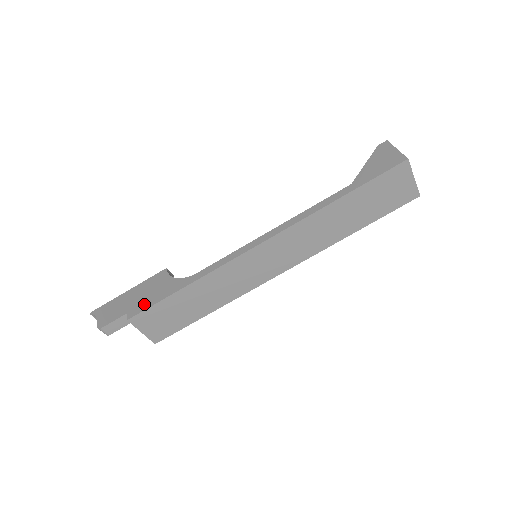
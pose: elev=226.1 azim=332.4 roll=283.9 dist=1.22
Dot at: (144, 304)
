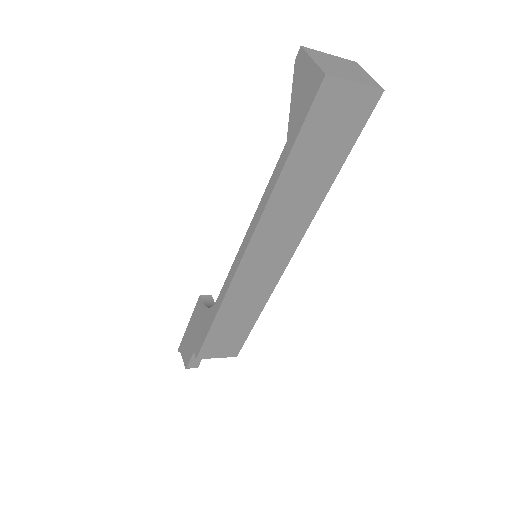
Dot at: (199, 341)
